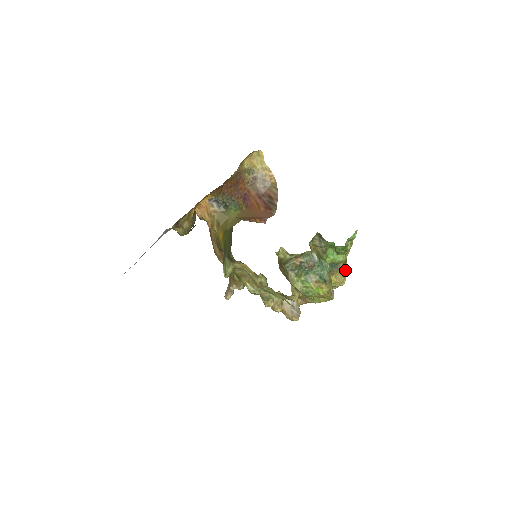
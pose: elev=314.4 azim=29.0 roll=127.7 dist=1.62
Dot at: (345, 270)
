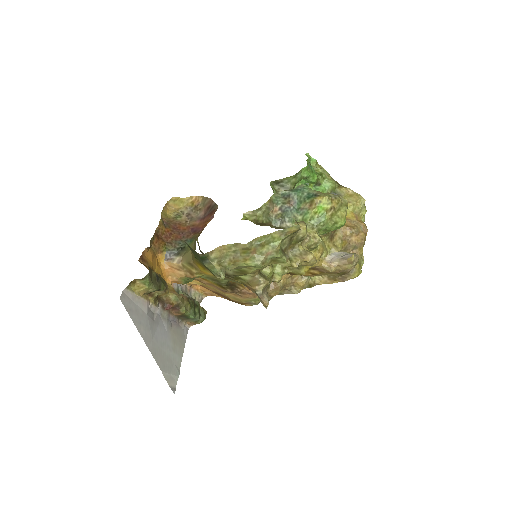
Dot at: (349, 191)
